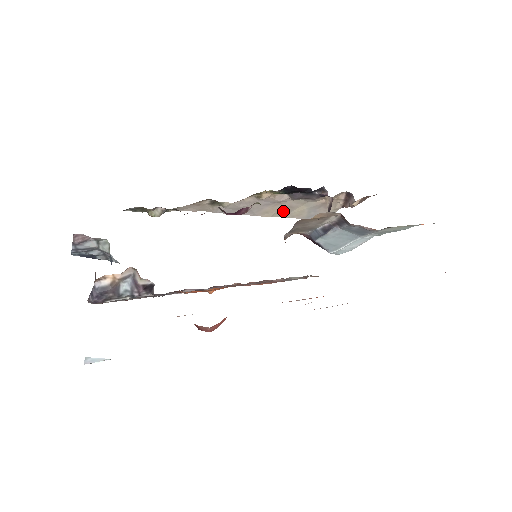
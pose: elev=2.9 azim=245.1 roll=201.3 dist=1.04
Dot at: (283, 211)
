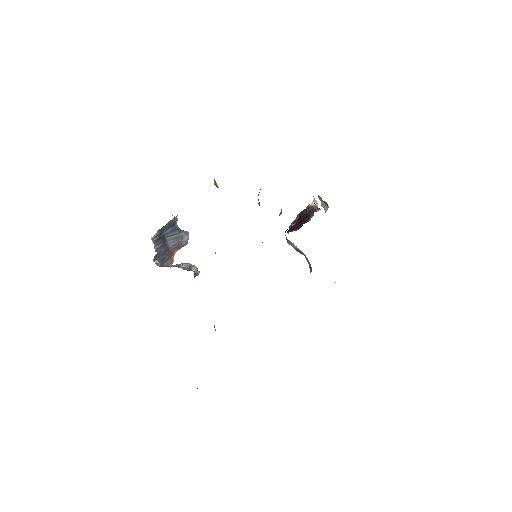
Dot at: occluded
